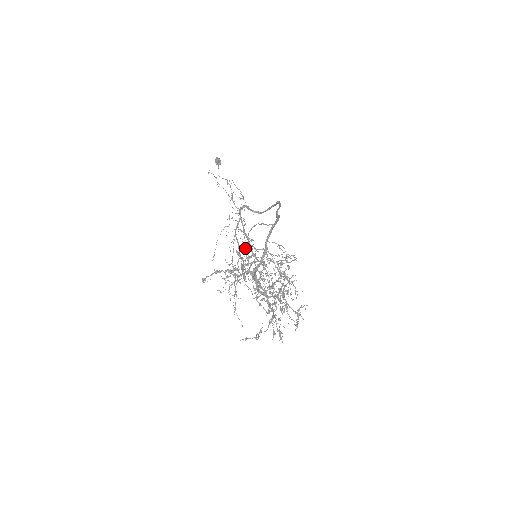
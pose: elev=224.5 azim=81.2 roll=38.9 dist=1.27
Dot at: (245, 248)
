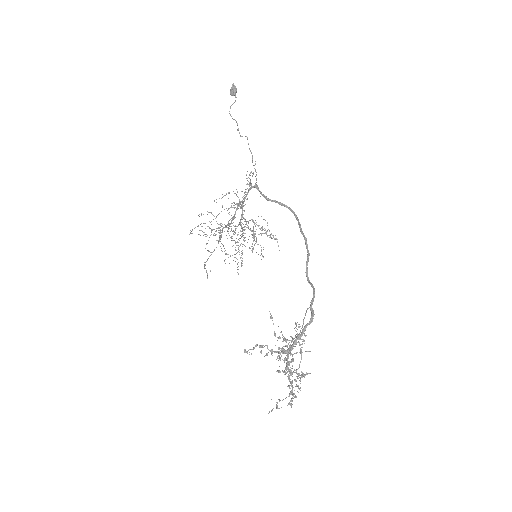
Dot at: (231, 205)
